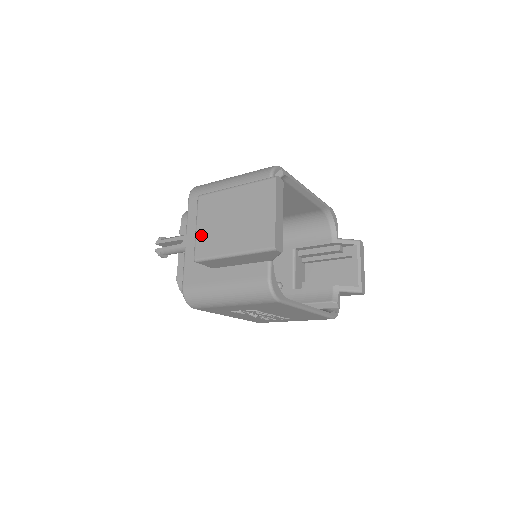
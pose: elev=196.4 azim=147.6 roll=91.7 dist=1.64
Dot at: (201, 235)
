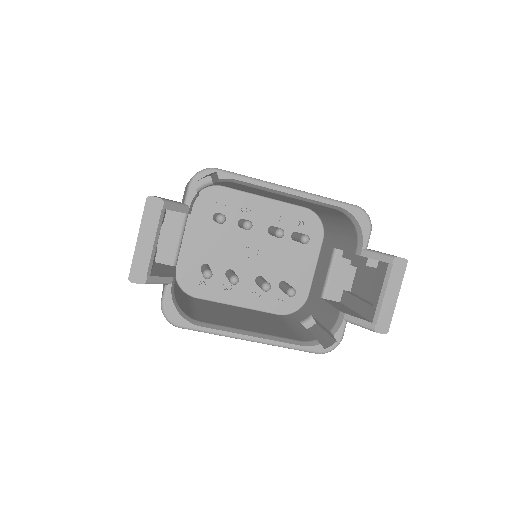
Dot at: occluded
